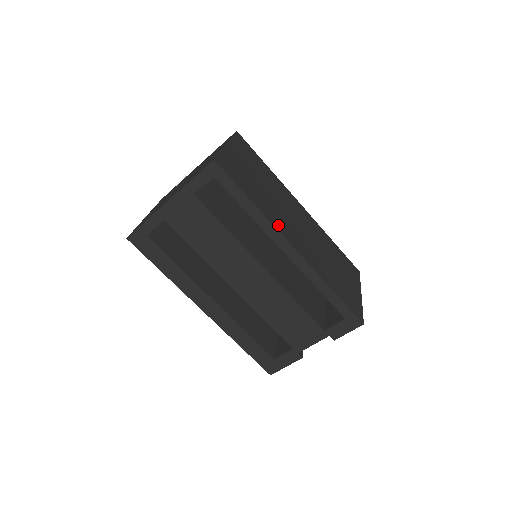
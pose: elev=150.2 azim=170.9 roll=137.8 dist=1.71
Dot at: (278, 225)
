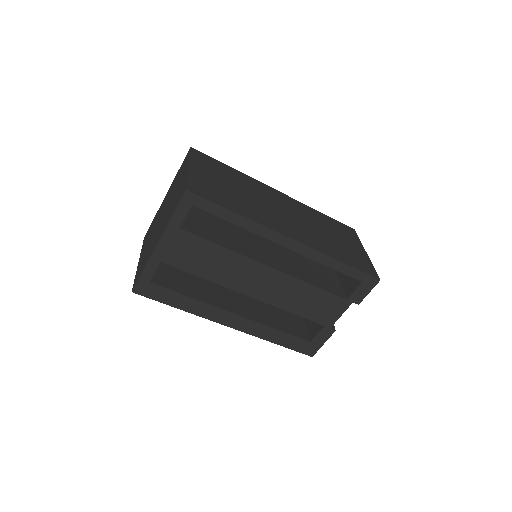
Dot at: (269, 224)
